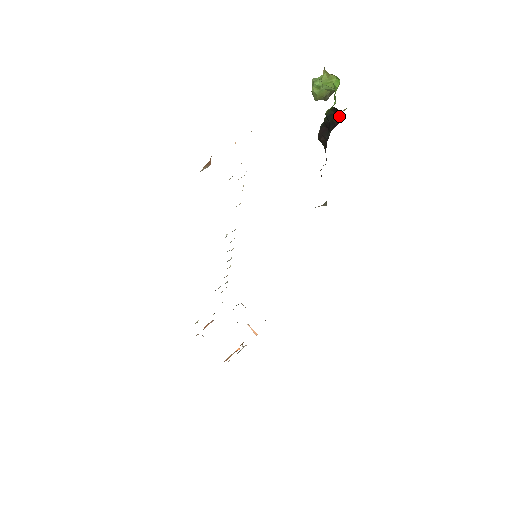
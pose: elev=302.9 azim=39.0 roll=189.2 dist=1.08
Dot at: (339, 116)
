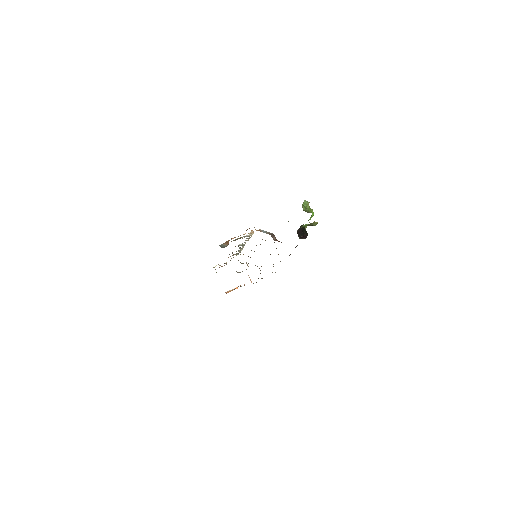
Dot at: (307, 233)
